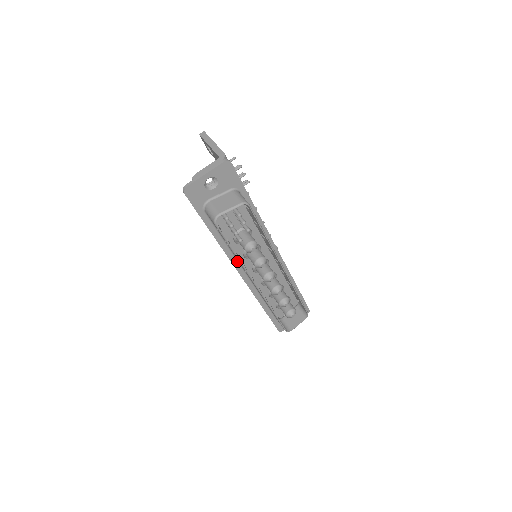
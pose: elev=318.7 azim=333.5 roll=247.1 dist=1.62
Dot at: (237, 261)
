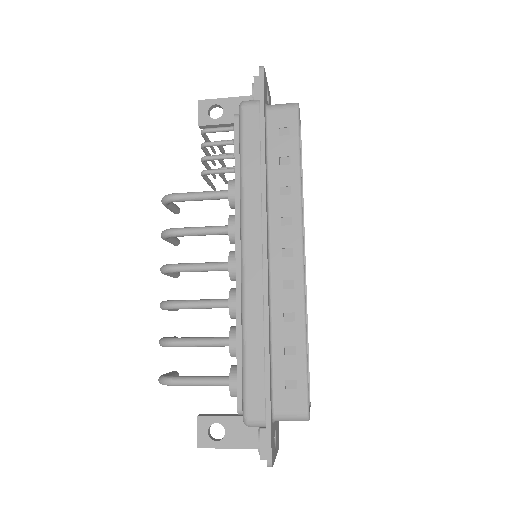
Dot at: (267, 219)
